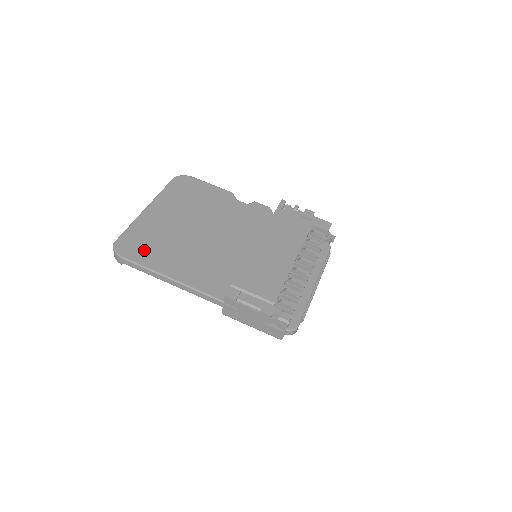
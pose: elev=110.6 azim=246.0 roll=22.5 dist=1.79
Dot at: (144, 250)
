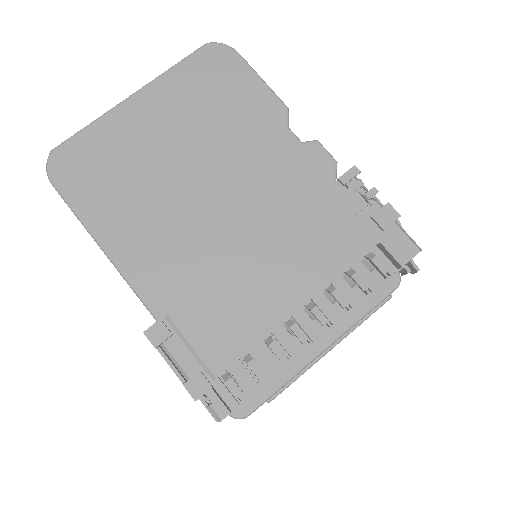
Dot at: (88, 180)
